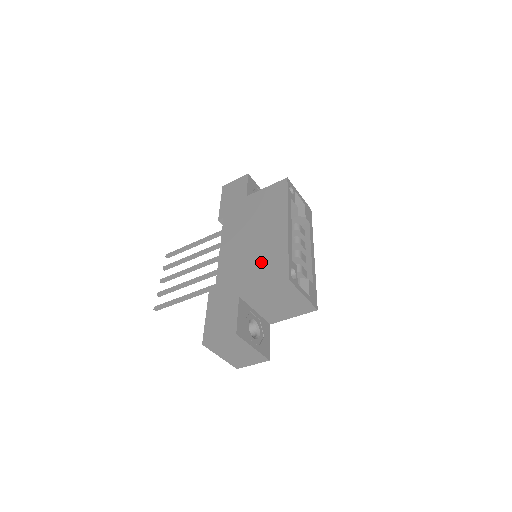
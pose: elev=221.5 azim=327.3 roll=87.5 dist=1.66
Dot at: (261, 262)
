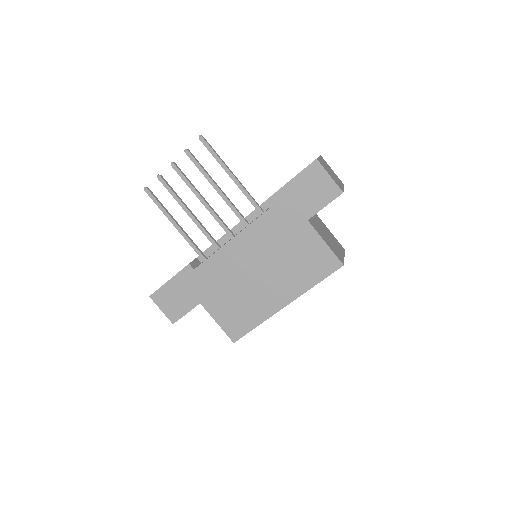
Dot at: (238, 304)
